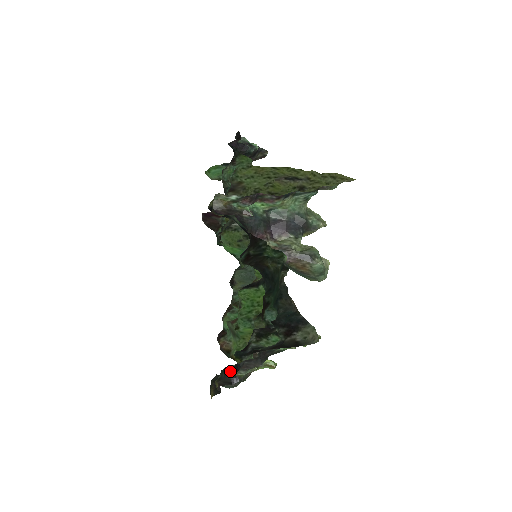
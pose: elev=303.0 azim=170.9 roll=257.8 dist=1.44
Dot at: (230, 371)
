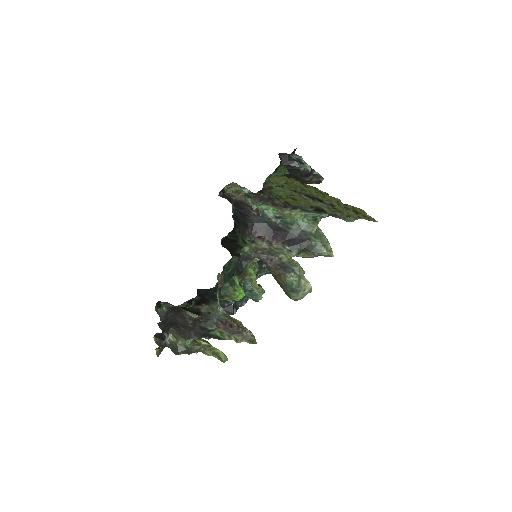
Dot at: occluded
